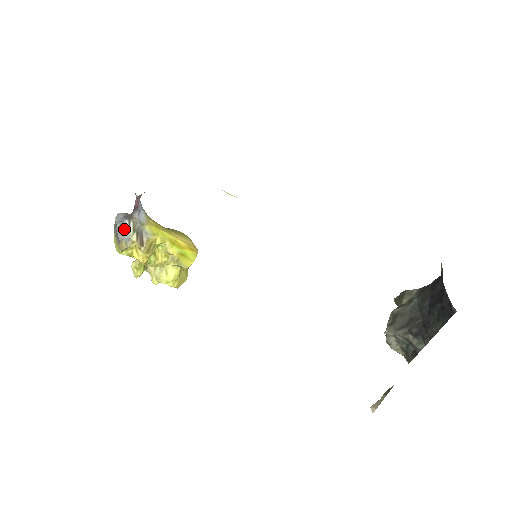
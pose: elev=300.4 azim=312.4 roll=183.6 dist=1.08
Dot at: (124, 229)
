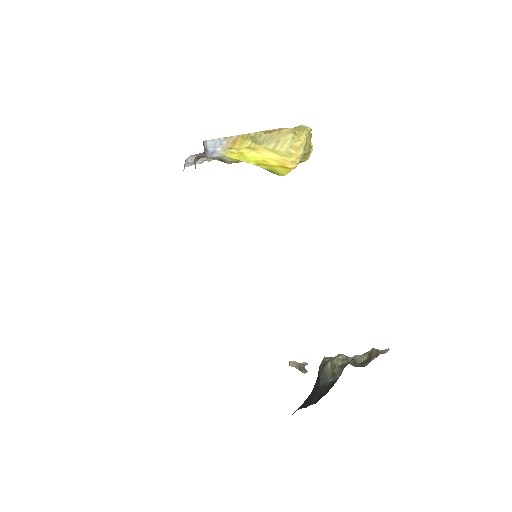
Dot at: occluded
